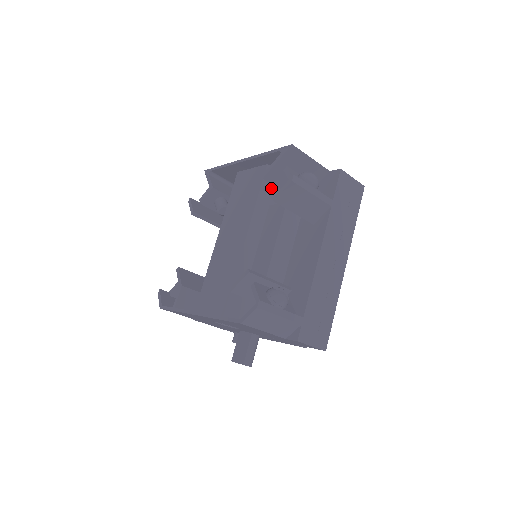
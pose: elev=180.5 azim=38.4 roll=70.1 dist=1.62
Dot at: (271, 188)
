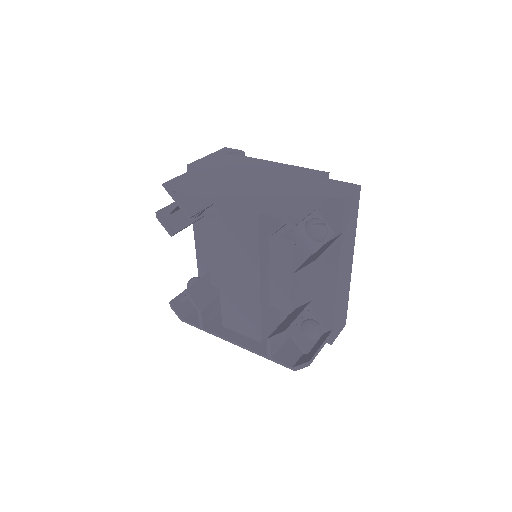
Dot at: (266, 220)
